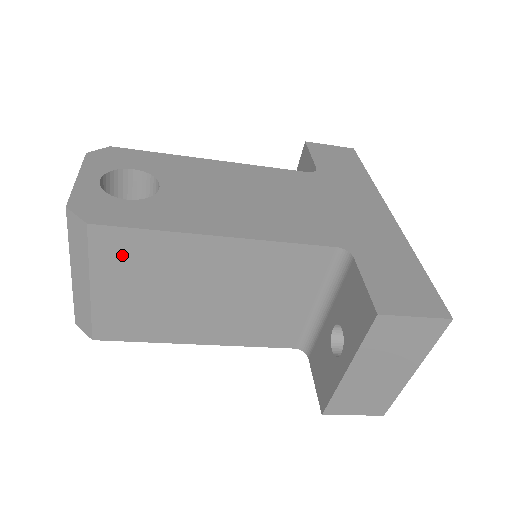
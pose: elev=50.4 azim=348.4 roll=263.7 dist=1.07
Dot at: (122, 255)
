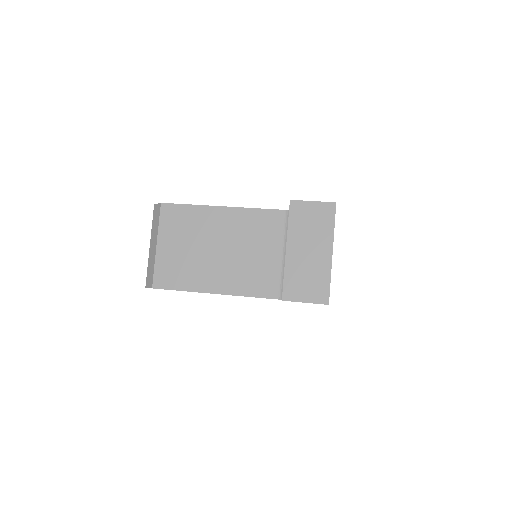
Dot at: (175, 221)
